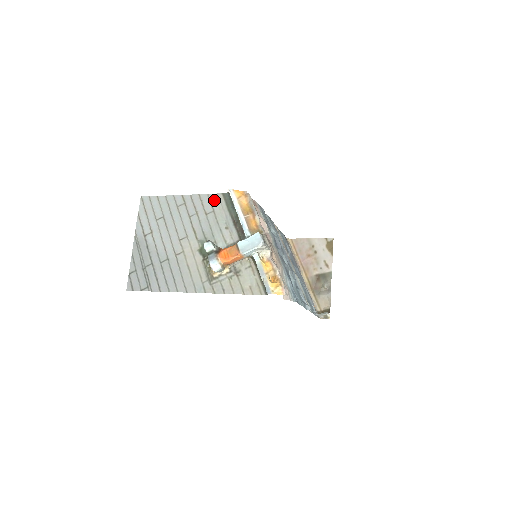
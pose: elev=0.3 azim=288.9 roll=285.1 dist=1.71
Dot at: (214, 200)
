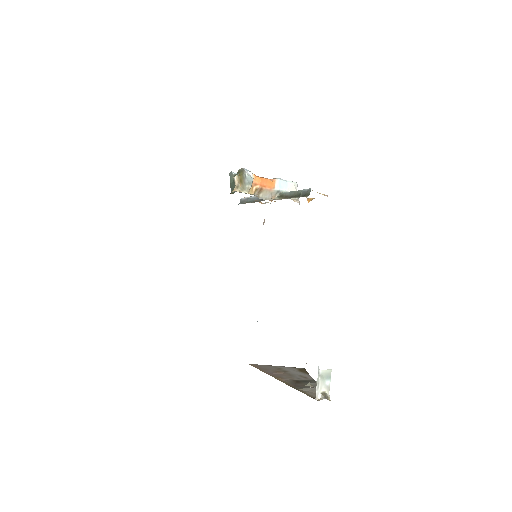
Dot at: occluded
